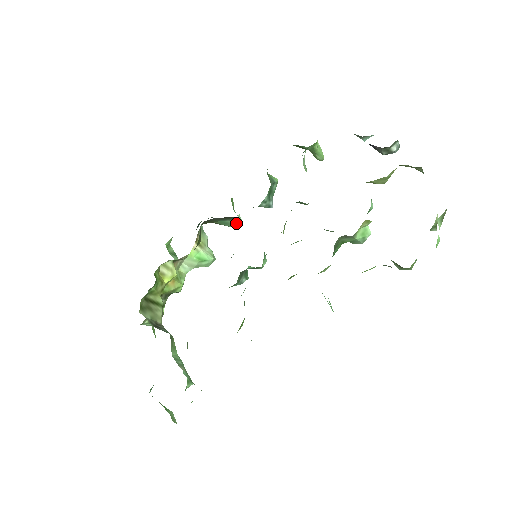
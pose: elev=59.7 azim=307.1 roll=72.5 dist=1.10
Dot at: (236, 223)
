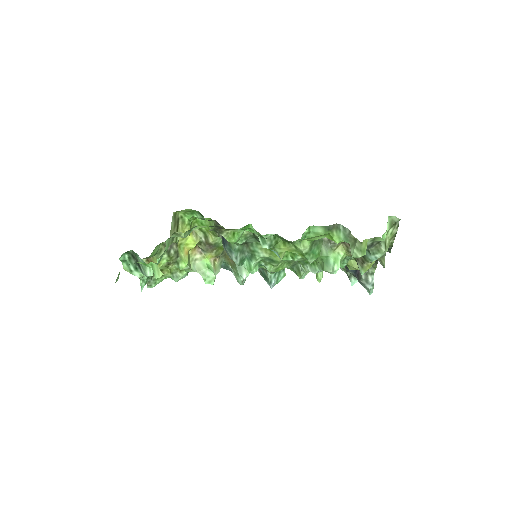
Dot at: (245, 273)
